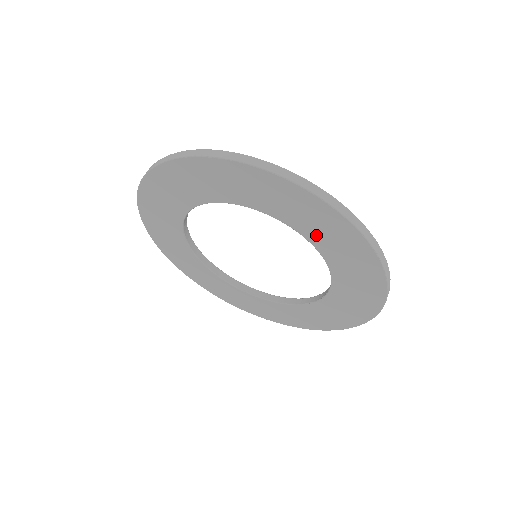
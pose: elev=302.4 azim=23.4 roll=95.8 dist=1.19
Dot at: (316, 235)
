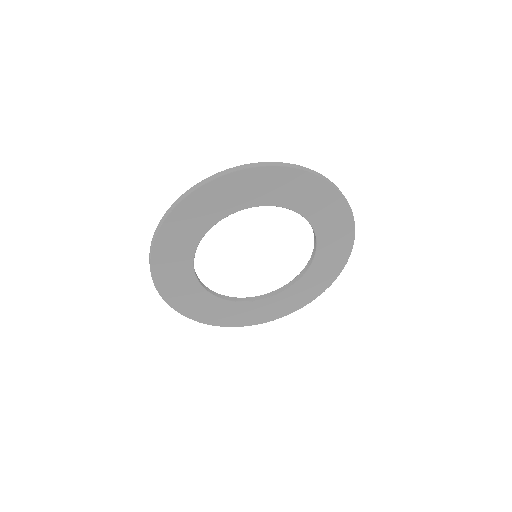
Dot at: (323, 225)
